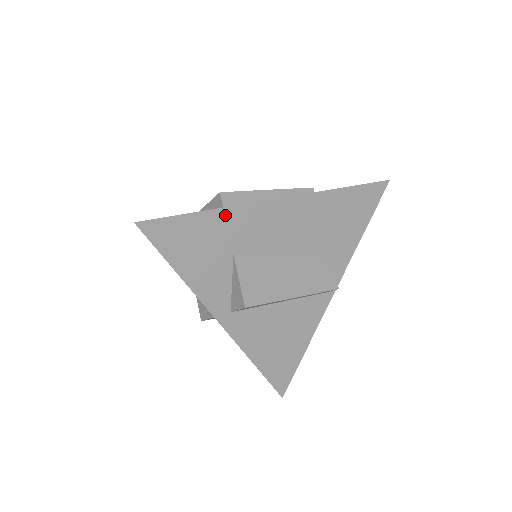
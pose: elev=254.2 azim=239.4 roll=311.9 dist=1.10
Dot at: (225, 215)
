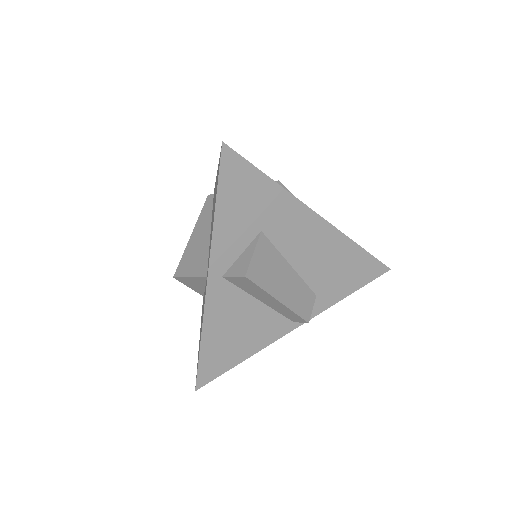
Dot at: (280, 195)
